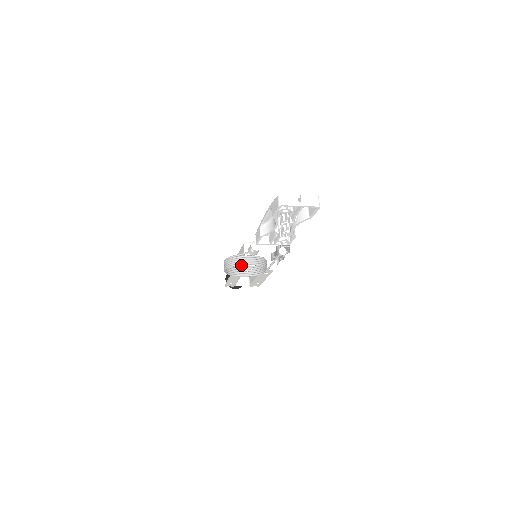
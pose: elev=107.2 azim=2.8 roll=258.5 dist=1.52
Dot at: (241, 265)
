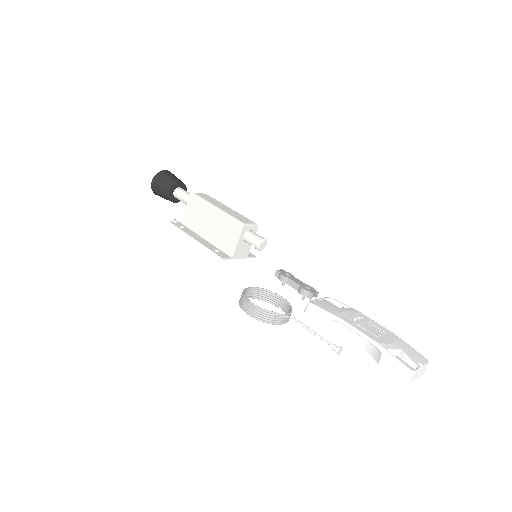
Dot at: (220, 237)
